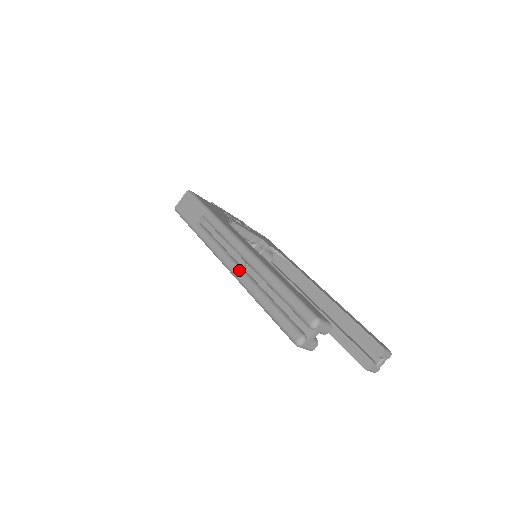
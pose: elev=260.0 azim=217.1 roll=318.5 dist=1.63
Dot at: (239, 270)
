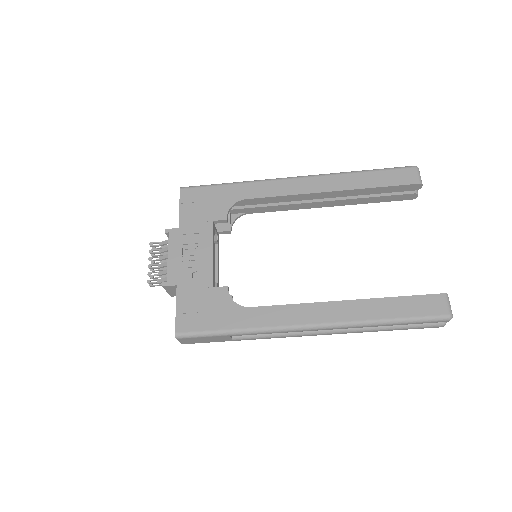
Dot at: (333, 333)
